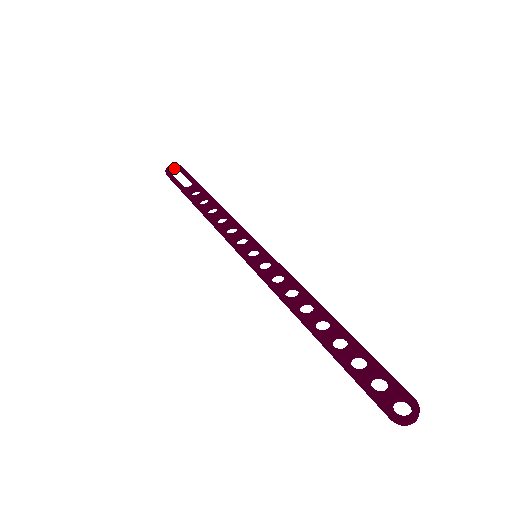
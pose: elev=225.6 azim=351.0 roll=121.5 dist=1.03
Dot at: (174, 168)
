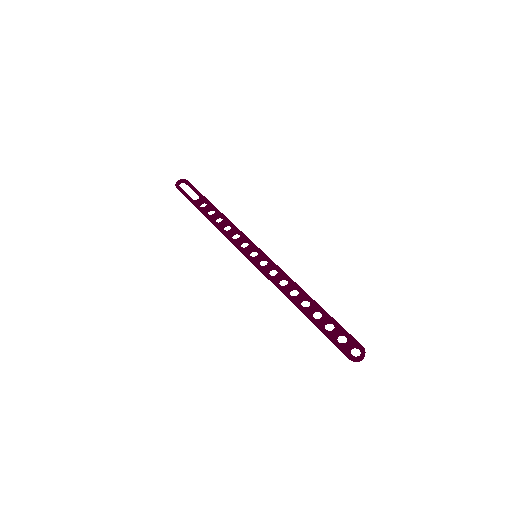
Dot at: (182, 182)
